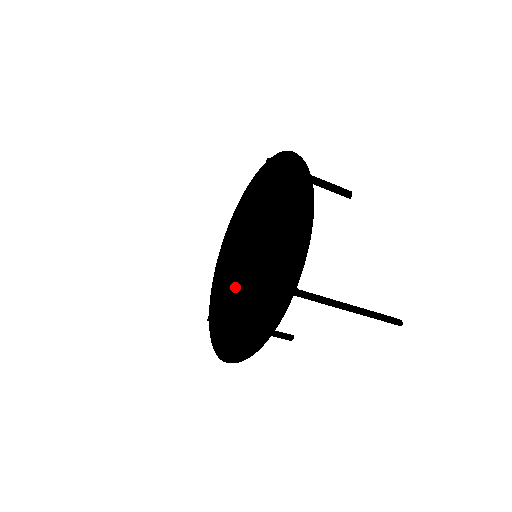
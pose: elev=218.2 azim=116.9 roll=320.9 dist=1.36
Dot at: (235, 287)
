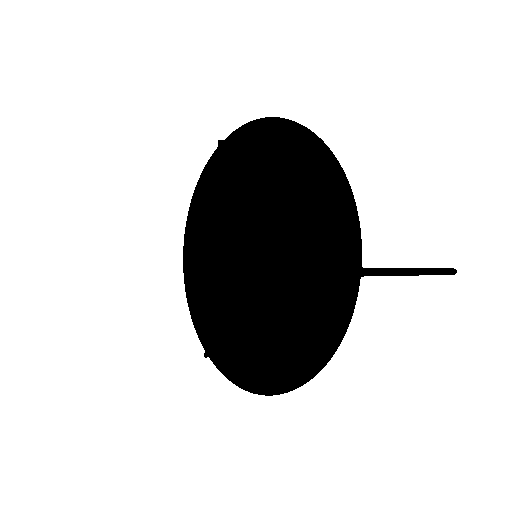
Dot at: (241, 302)
